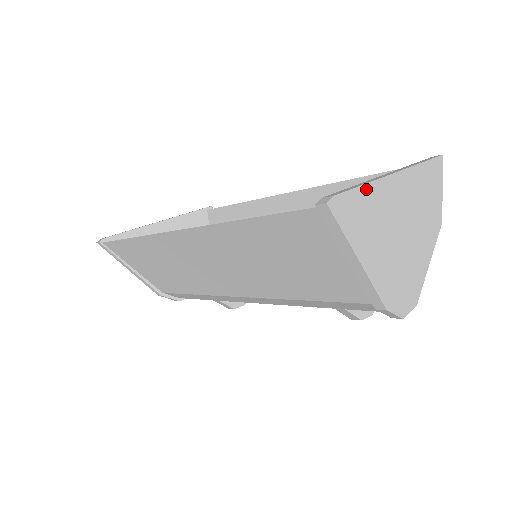
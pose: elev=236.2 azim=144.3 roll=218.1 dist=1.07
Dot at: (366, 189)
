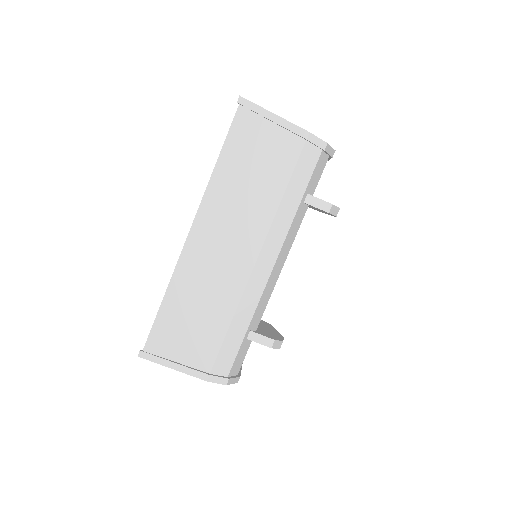
Dot at: occluded
